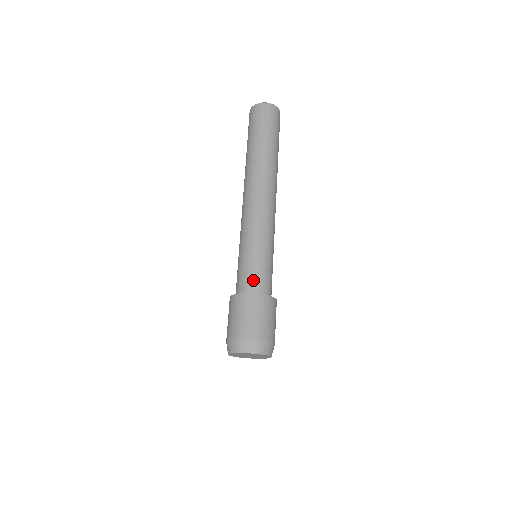
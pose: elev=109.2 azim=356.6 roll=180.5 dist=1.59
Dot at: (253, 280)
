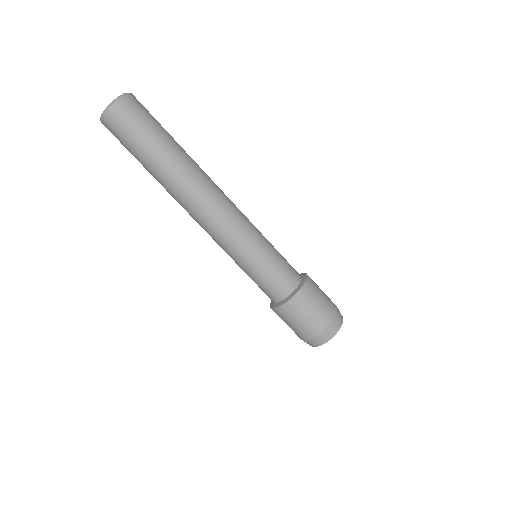
Dot at: (271, 292)
